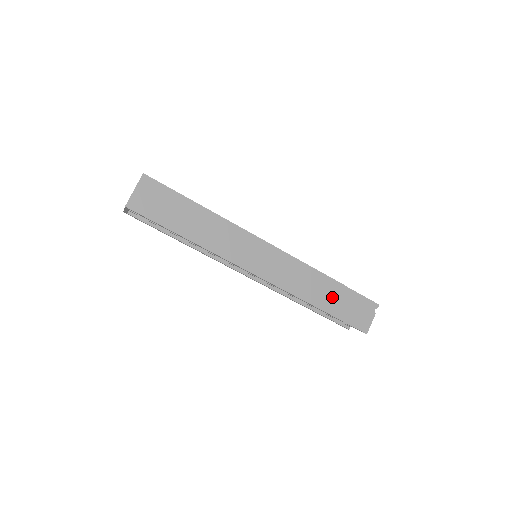
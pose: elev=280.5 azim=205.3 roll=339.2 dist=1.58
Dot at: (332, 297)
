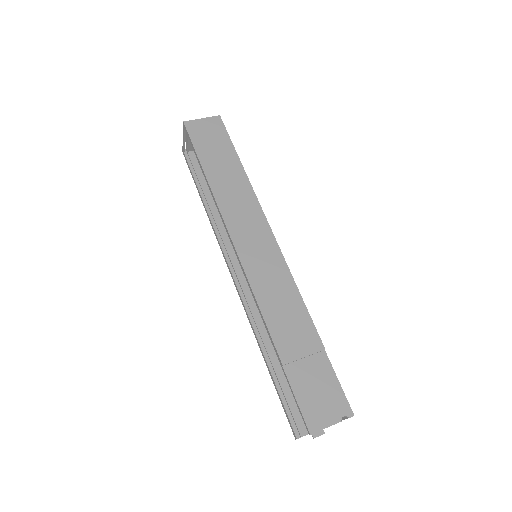
Dot at: (300, 348)
